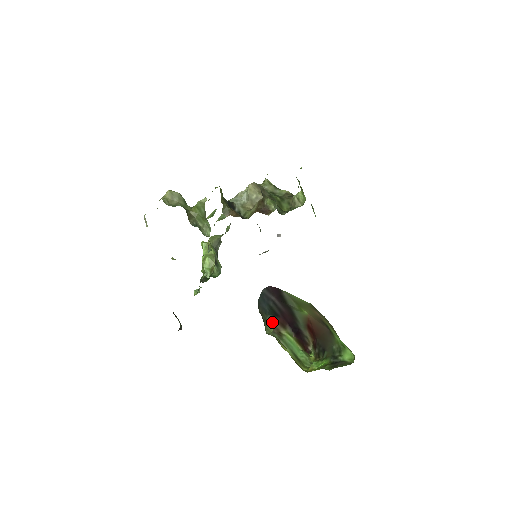
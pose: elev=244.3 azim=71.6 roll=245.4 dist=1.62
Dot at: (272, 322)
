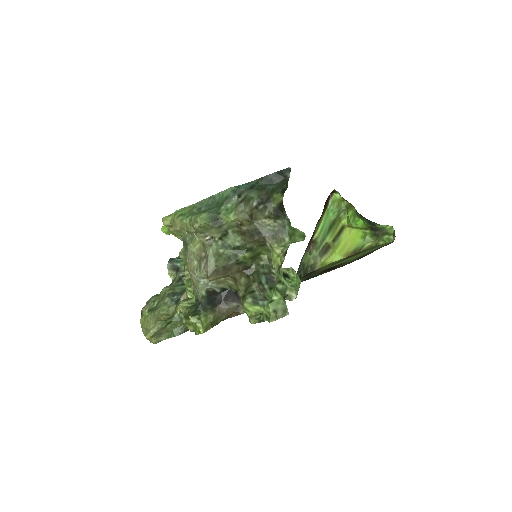
Dot at: (305, 254)
